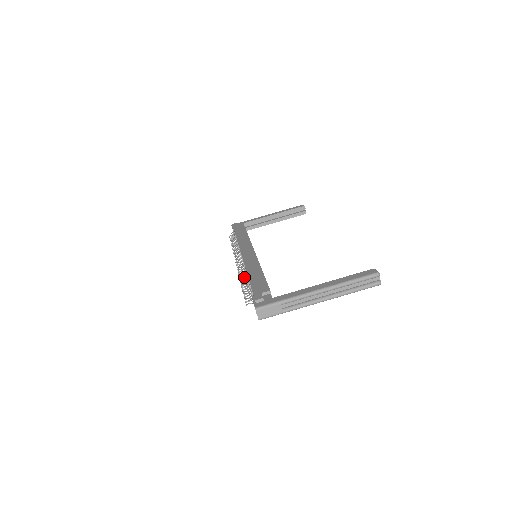
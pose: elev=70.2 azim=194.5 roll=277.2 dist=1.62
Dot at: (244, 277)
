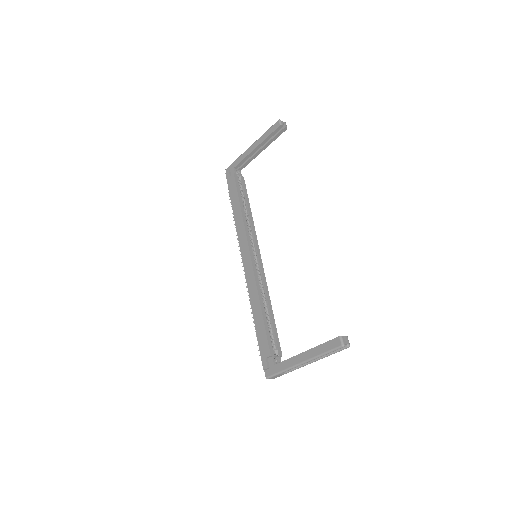
Dot at: occluded
